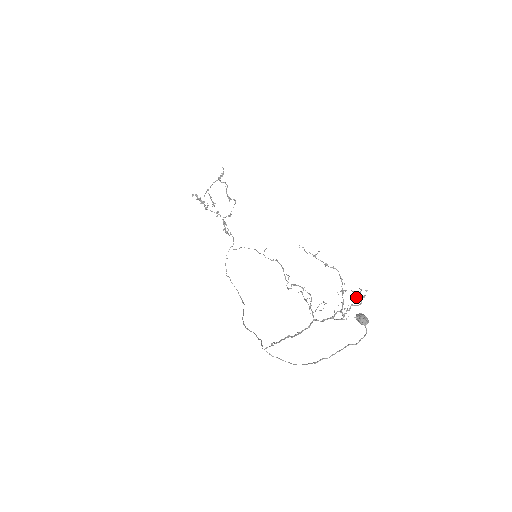
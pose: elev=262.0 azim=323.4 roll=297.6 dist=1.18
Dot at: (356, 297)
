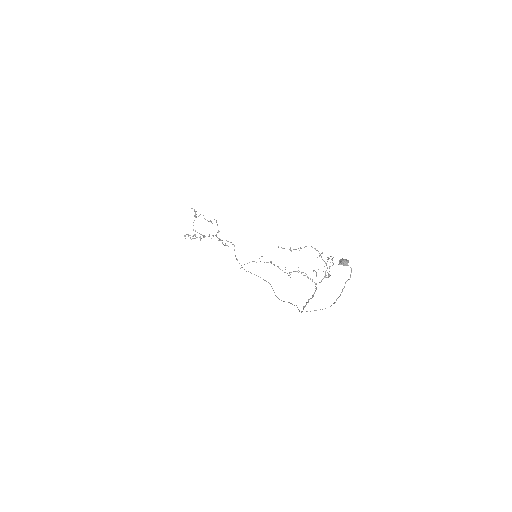
Dot at: occluded
